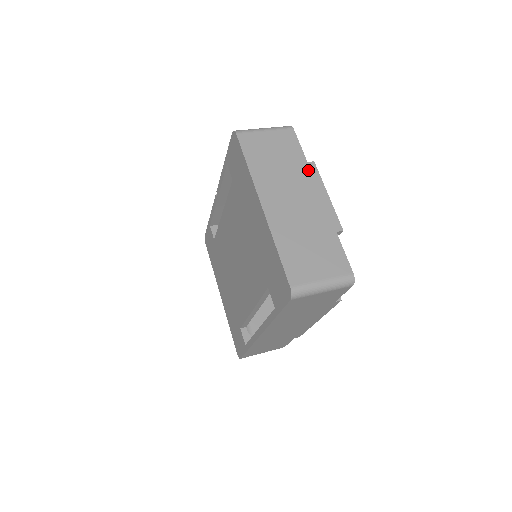
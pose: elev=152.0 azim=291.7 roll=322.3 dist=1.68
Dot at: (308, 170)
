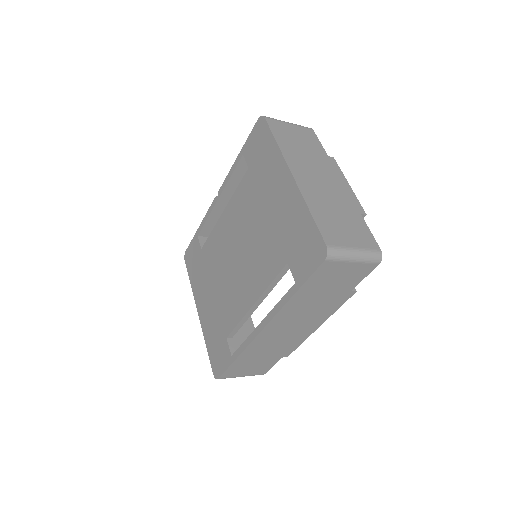
Dot at: (330, 162)
